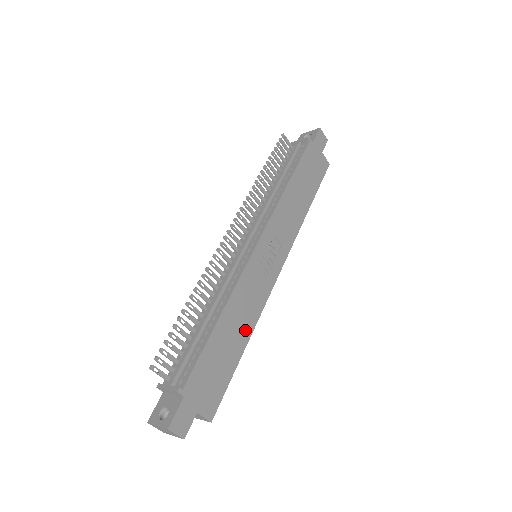
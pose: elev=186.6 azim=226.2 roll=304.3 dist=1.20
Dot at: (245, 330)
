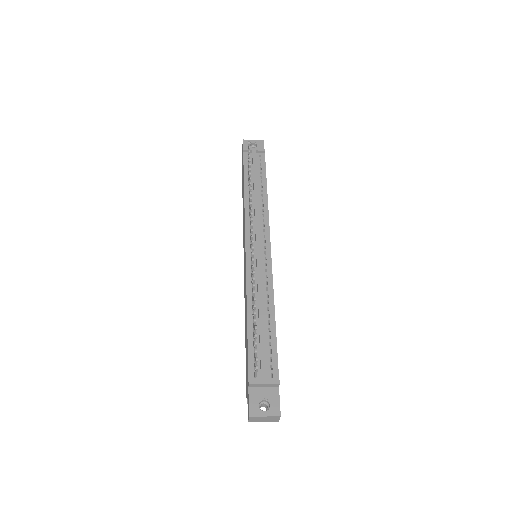
Dot at: occluded
